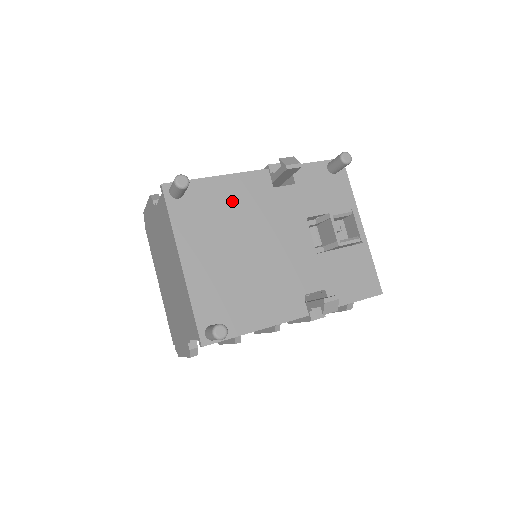
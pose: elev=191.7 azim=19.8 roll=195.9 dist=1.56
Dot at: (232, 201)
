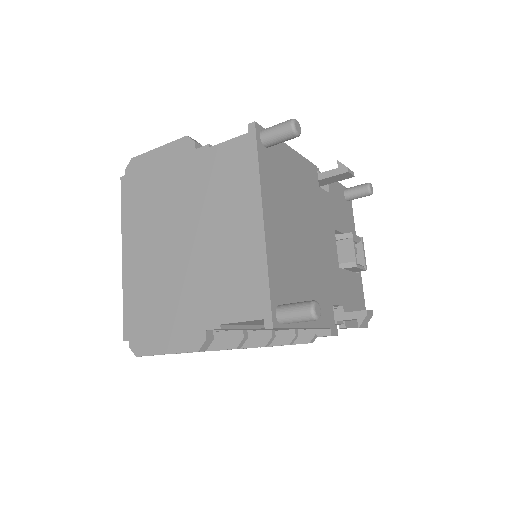
Dot at: (297, 179)
